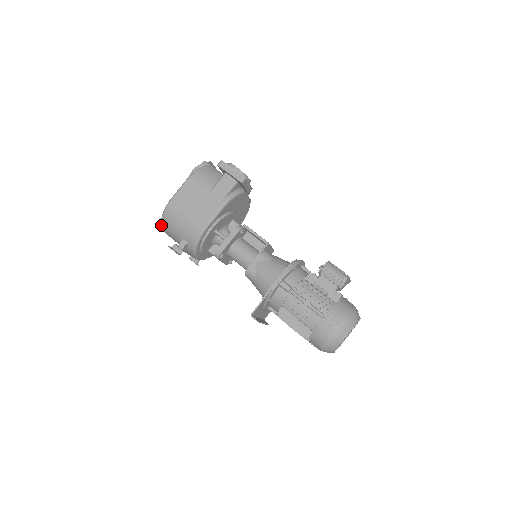
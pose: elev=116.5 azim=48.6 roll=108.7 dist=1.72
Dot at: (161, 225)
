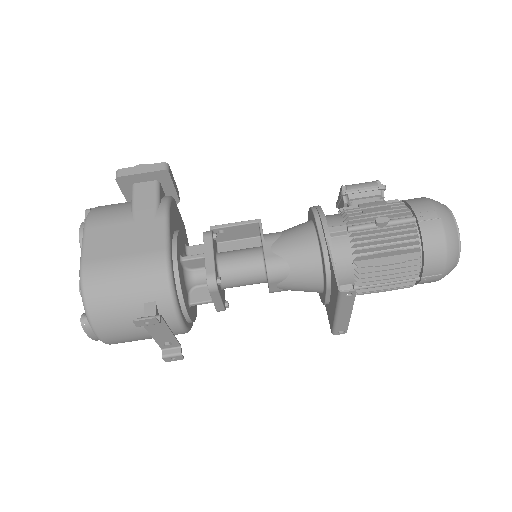
Dot at: (90, 322)
